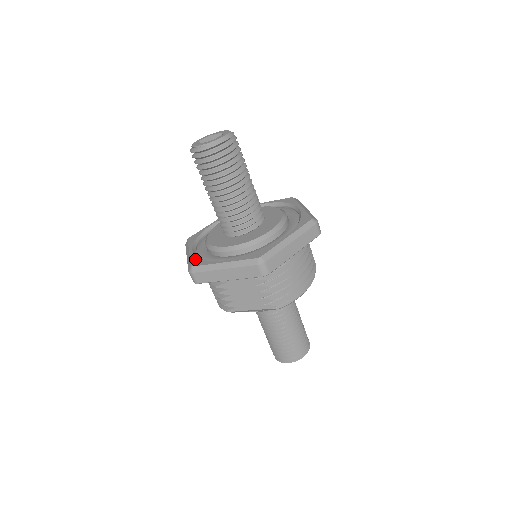
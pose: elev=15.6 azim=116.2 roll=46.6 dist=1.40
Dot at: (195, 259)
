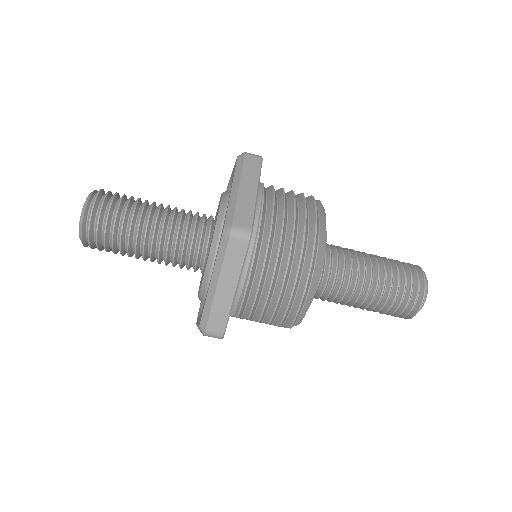
Dot at: (199, 309)
